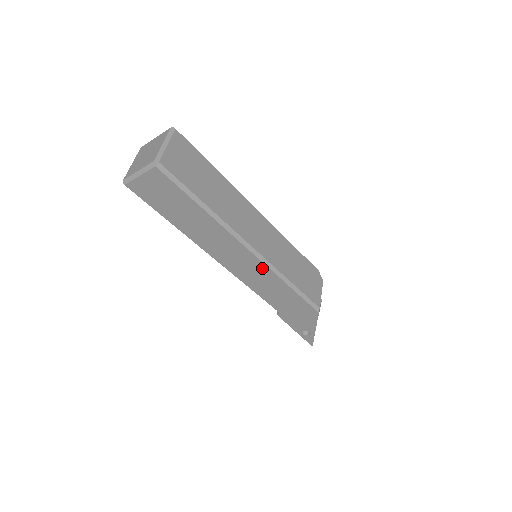
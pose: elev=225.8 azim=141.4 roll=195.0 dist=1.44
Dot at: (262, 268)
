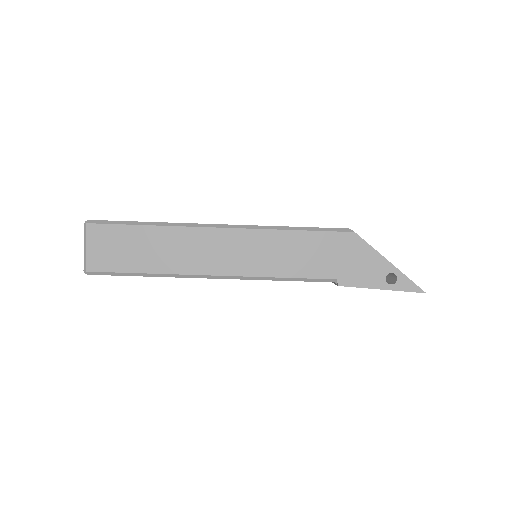
Dot at: (252, 236)
